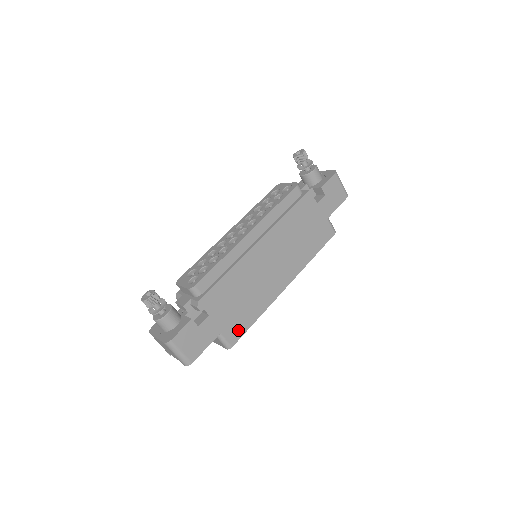
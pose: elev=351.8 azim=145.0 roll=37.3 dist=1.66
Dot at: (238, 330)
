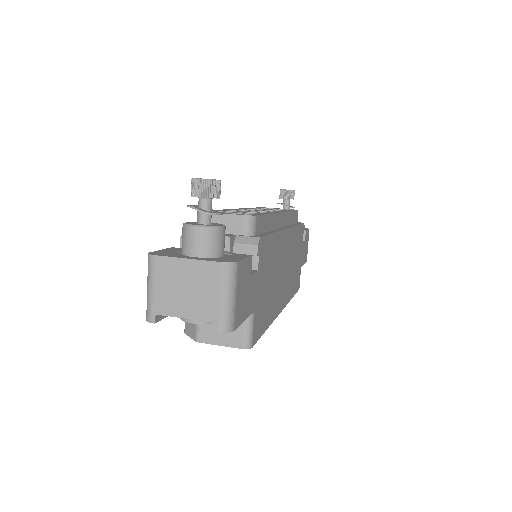
Dot at: (259, 326)
